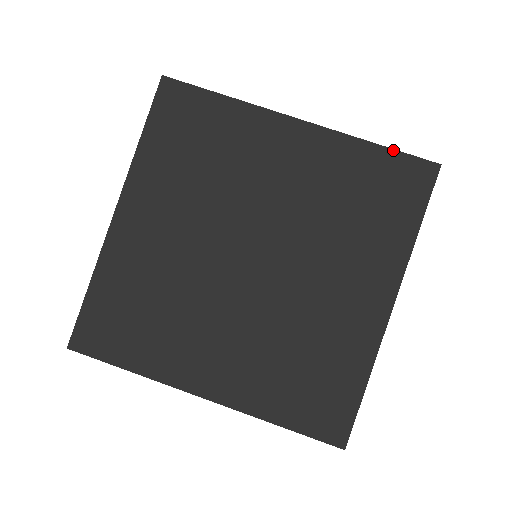
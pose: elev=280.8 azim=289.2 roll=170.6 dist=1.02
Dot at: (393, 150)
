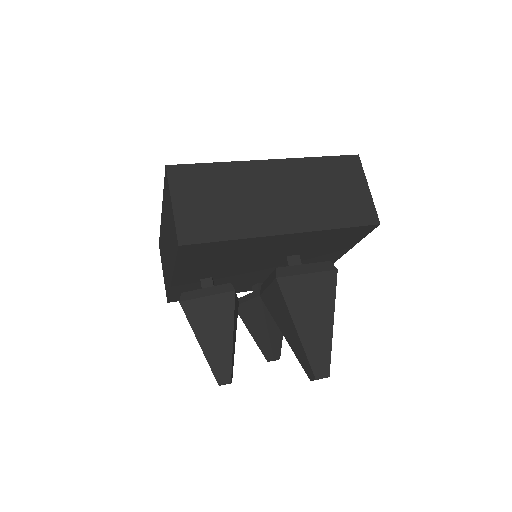
Dot at: occluded
